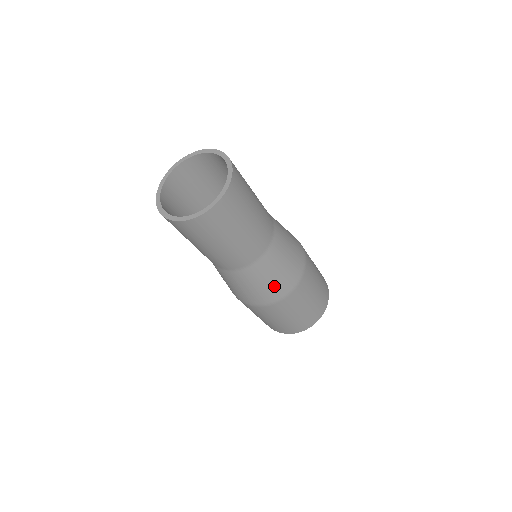
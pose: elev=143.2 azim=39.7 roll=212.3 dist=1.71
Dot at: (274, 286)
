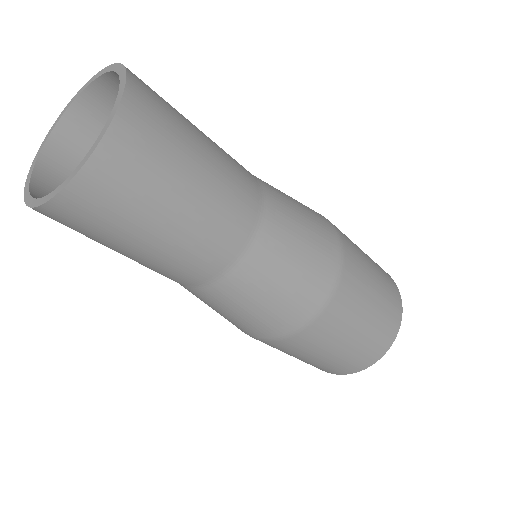
Dot at: (308, 273)
